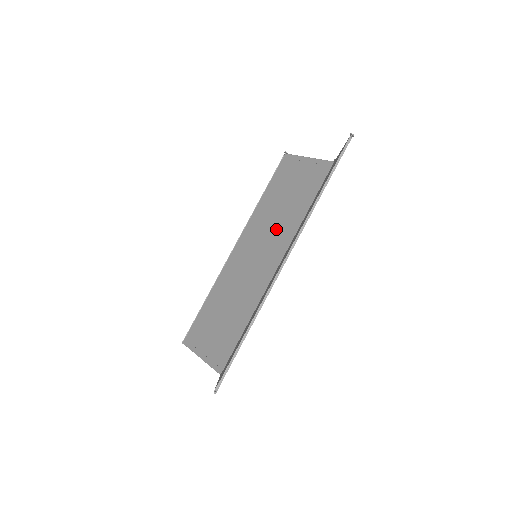
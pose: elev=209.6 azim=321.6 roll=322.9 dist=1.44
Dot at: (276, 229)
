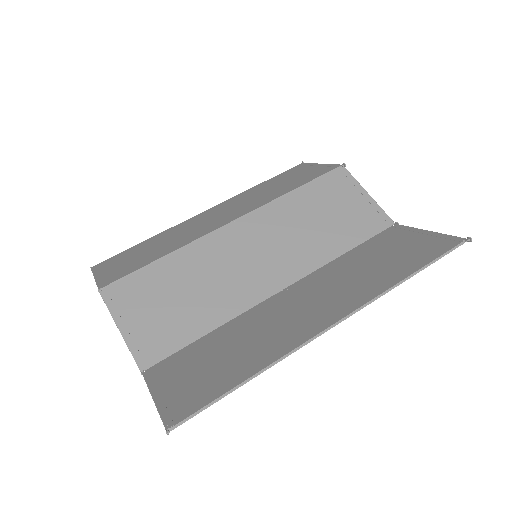
Dot at: (297, 244)
